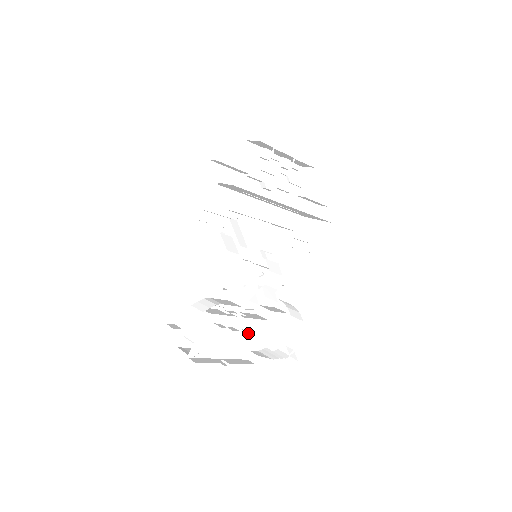
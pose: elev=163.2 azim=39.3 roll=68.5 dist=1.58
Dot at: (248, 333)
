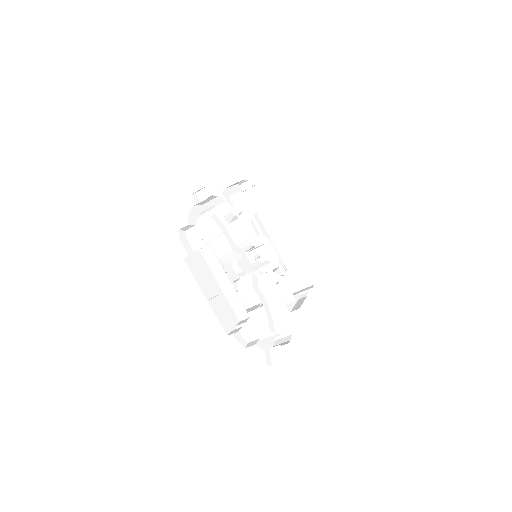
Dot at: (234, 312)
